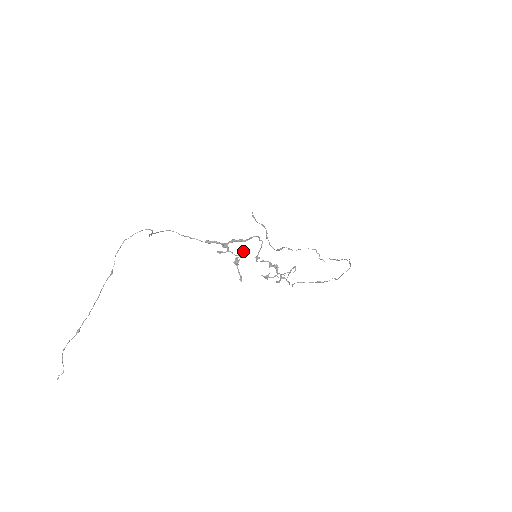
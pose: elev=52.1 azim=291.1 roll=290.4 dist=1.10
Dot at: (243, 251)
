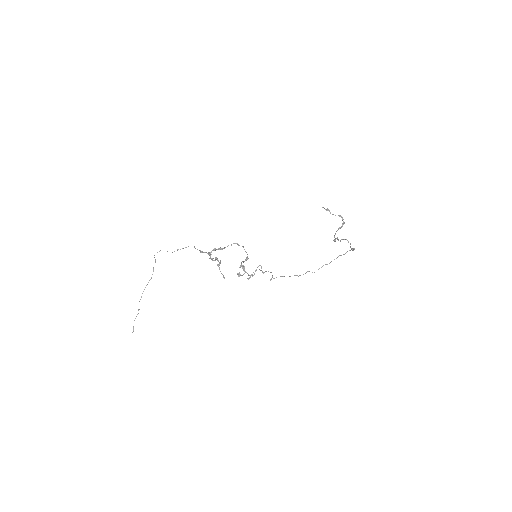
Dot at: (216, 257)
